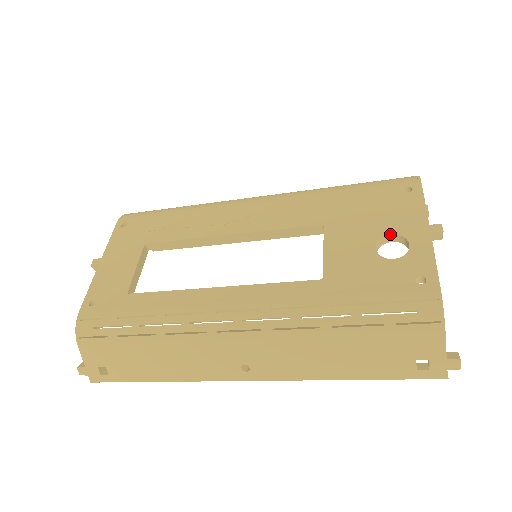
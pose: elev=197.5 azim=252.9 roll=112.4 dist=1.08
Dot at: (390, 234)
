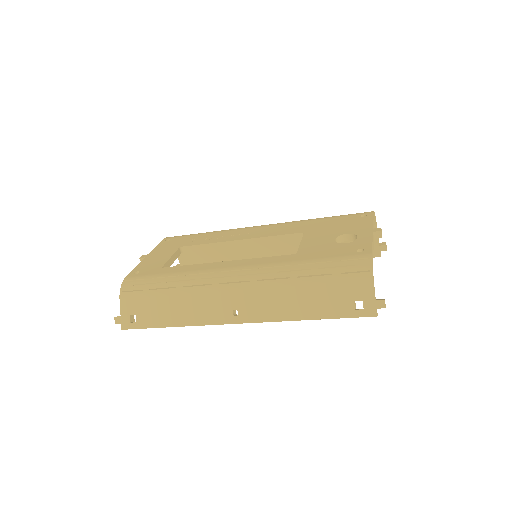
Dot at: (346, 233)
